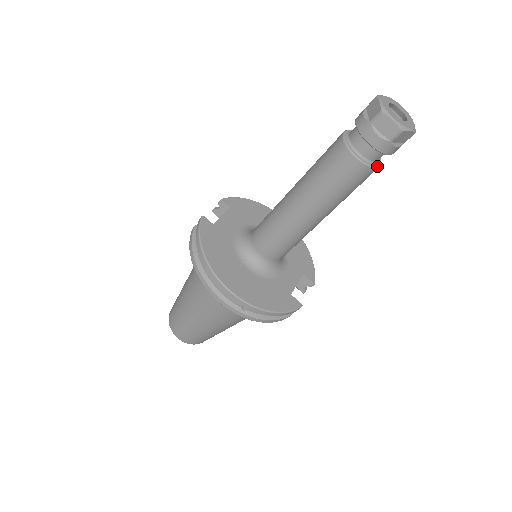
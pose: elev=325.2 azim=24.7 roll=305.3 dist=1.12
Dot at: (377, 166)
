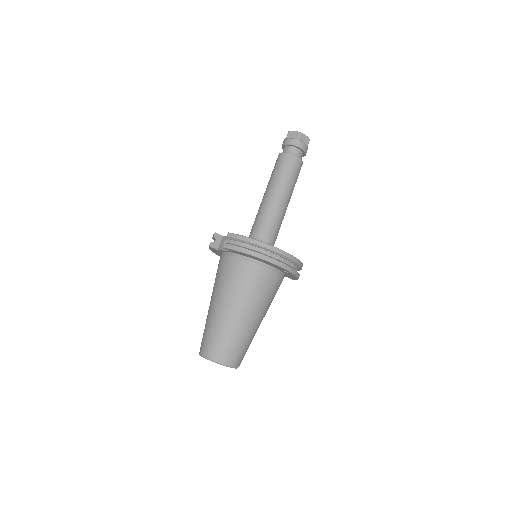
Dot at: occluded
